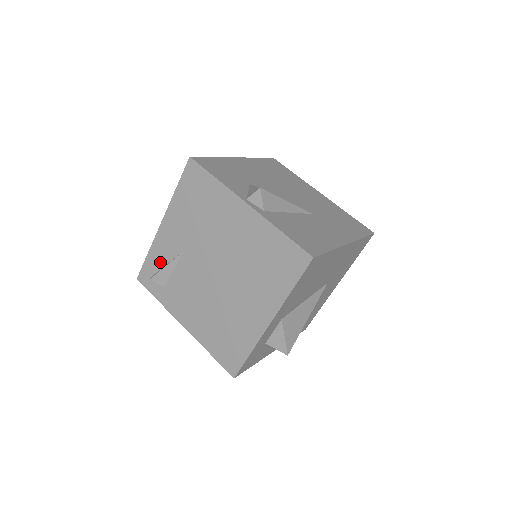
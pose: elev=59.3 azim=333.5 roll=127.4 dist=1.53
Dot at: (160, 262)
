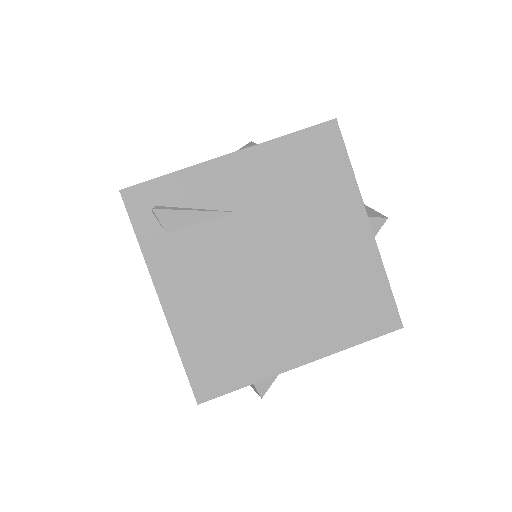
Dot at: (186, 198)
